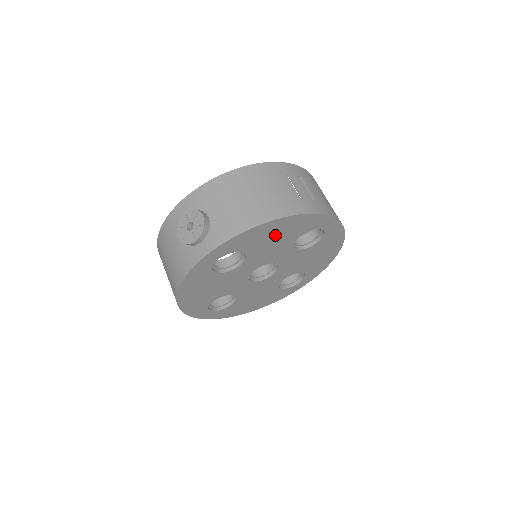
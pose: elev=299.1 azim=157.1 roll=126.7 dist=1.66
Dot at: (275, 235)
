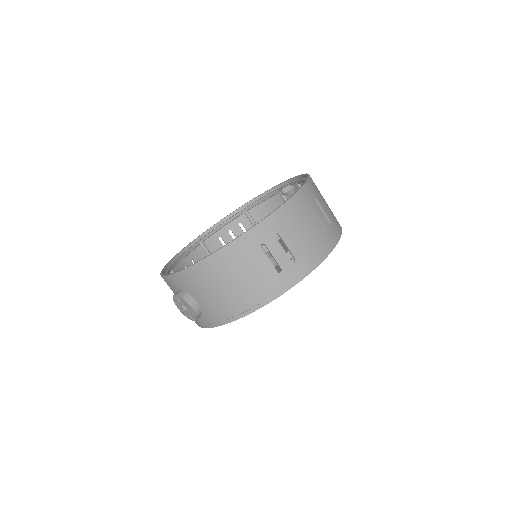
Dot at: occluded
